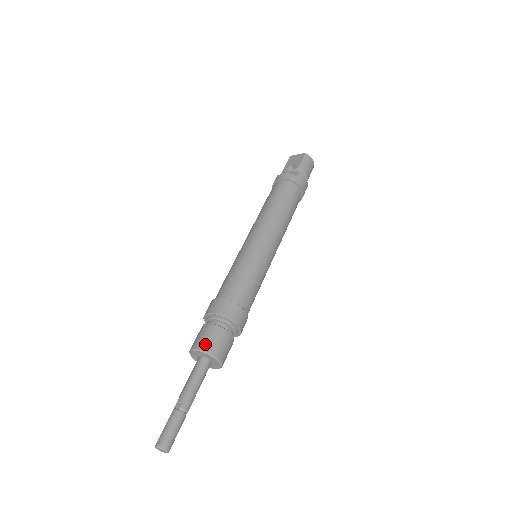
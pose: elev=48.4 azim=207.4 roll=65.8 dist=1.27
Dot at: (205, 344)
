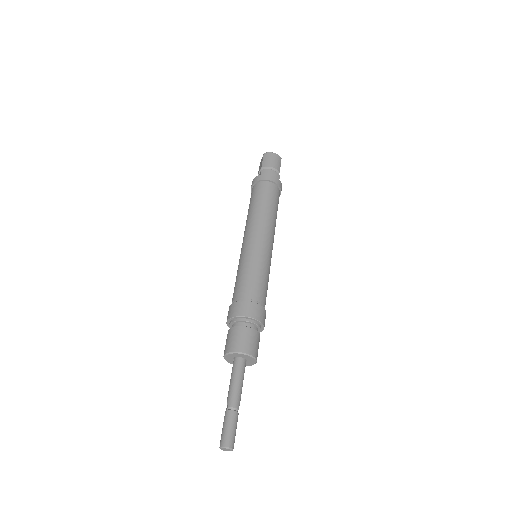
Dot at: (227, 347)
